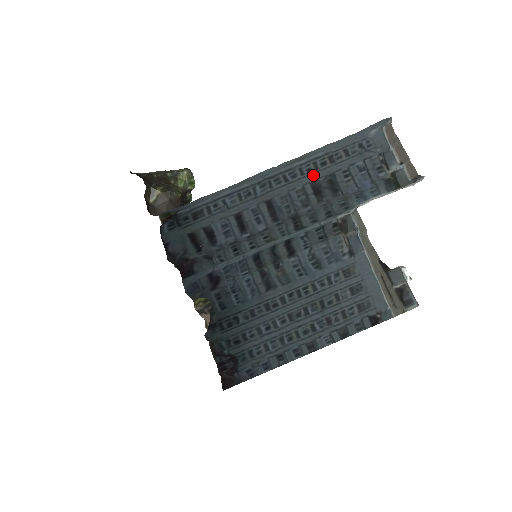
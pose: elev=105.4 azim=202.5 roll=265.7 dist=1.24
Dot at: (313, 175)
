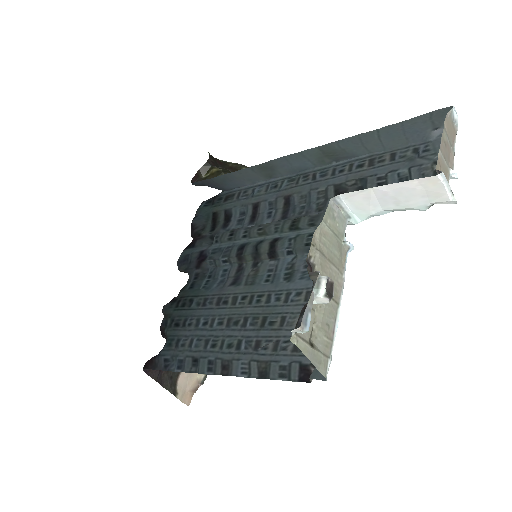
Dot at: (342, 177)
